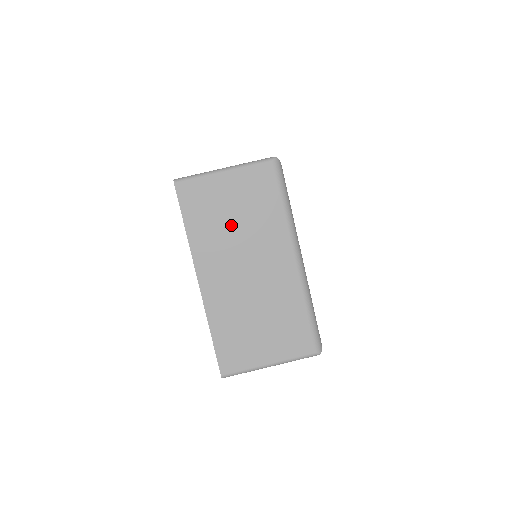
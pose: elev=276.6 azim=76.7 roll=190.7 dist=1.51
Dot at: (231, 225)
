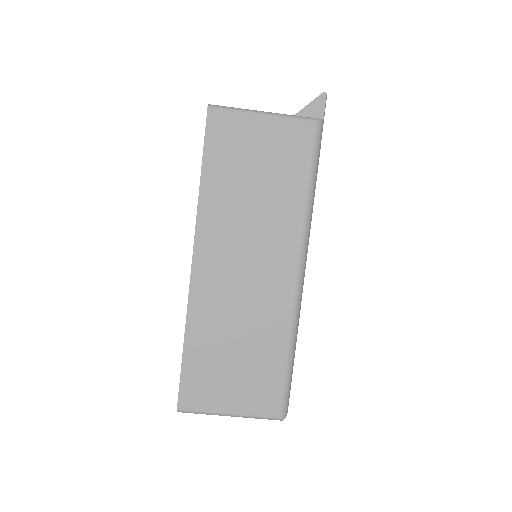
Dot at: occluded
